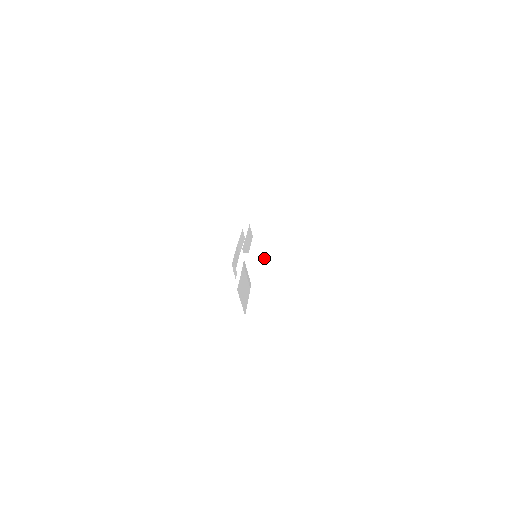
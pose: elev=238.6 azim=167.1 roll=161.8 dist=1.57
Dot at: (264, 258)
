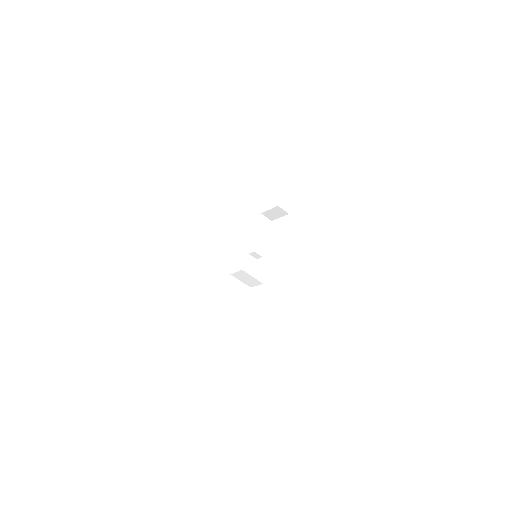
Dot at: (242, 271)
